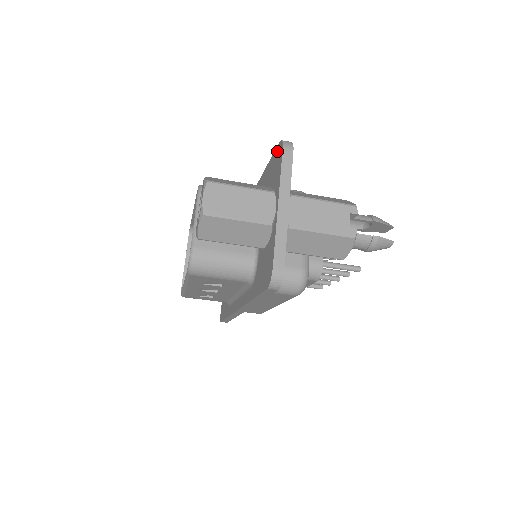
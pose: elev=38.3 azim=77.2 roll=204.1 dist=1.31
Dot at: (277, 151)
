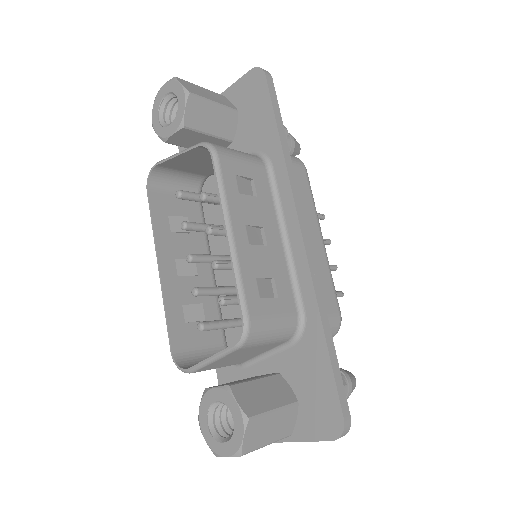
Dot at: (335, 413)
